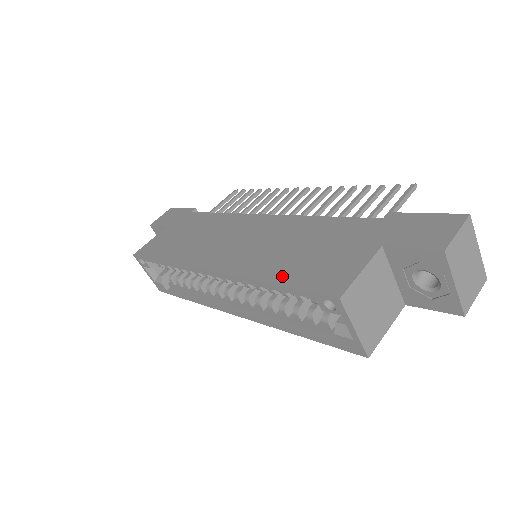
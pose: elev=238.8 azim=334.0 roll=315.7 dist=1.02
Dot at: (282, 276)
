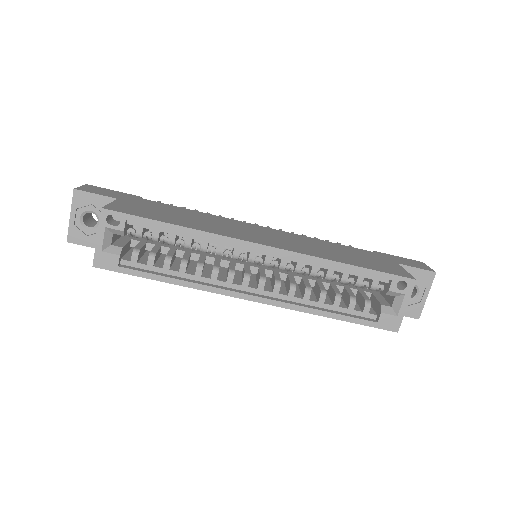
Dot at: (354, 263)
